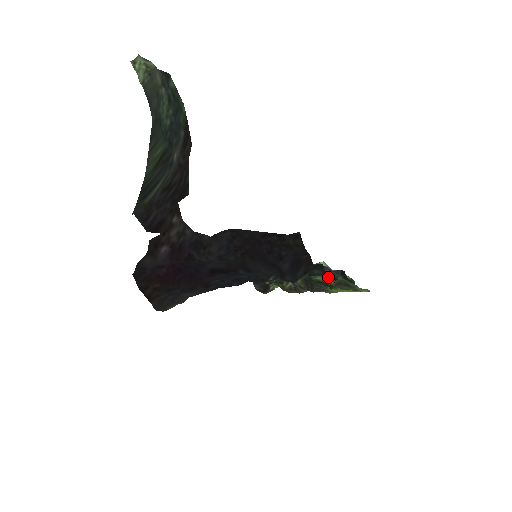
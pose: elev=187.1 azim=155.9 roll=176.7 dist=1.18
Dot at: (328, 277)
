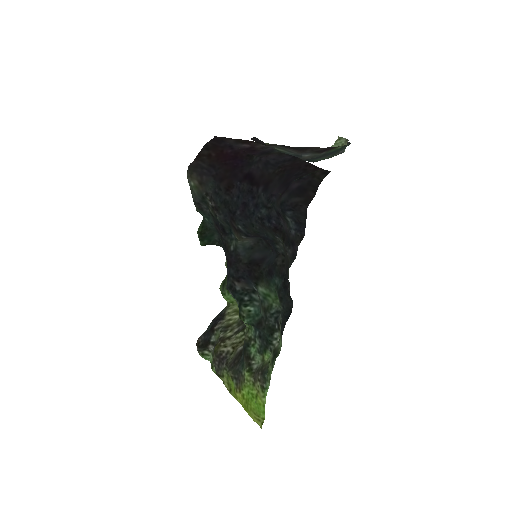
Dot at: (290, 266)
